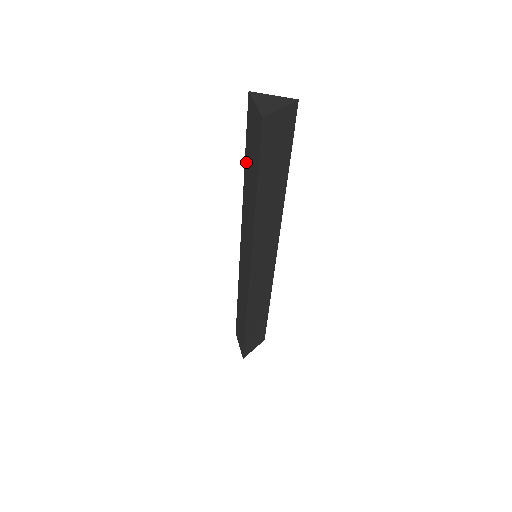
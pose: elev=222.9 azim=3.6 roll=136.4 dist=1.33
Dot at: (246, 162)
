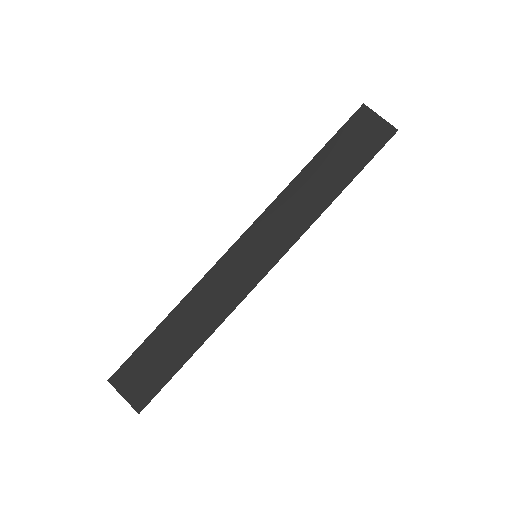
Dot at: occluded
